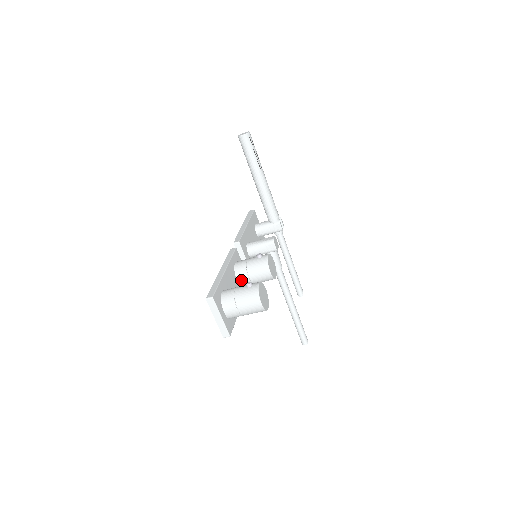
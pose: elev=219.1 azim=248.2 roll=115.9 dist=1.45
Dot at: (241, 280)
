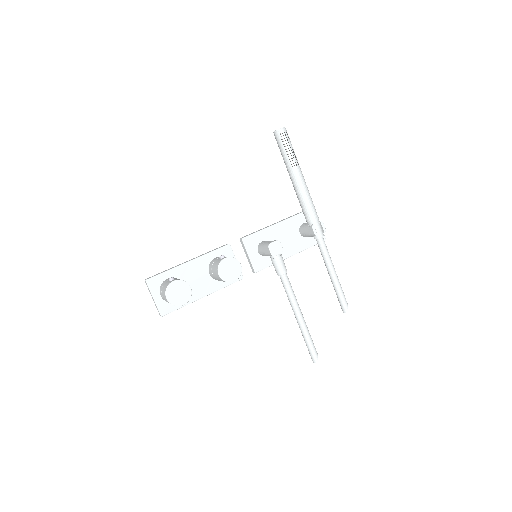
Dot at: (211, 274)
